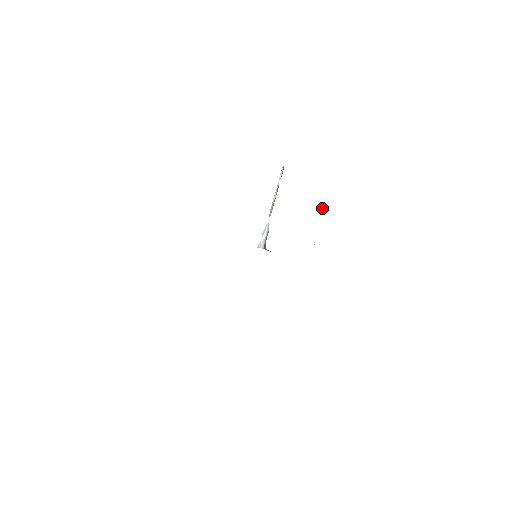
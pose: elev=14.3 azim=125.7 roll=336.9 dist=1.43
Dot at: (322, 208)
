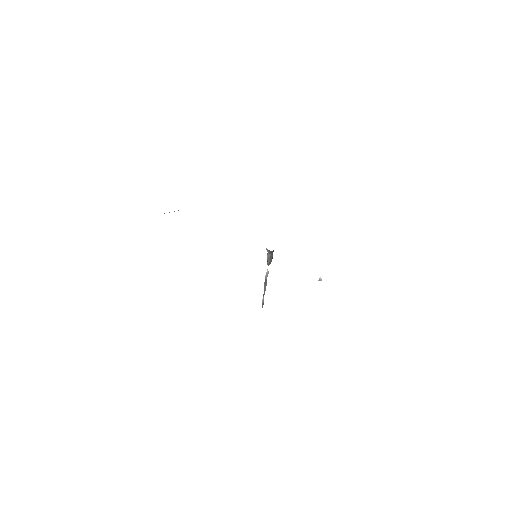
Dot at: (321, 280)
